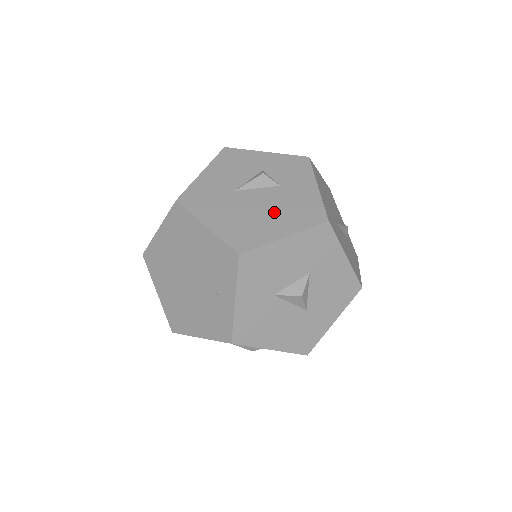
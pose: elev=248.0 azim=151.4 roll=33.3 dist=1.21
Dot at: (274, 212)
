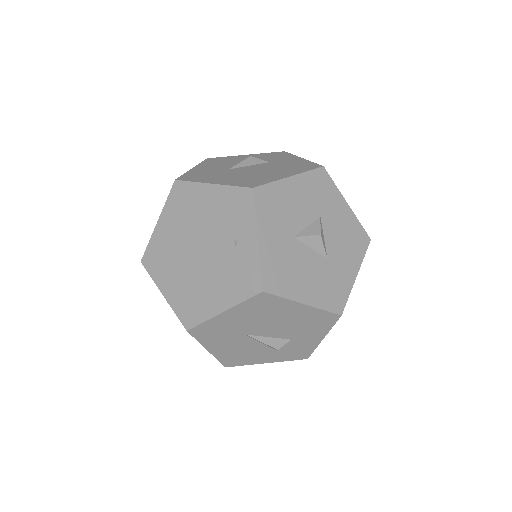
Dot at: (272, 170)
